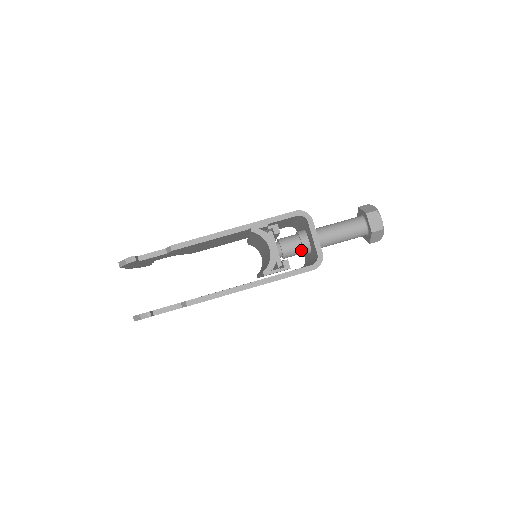
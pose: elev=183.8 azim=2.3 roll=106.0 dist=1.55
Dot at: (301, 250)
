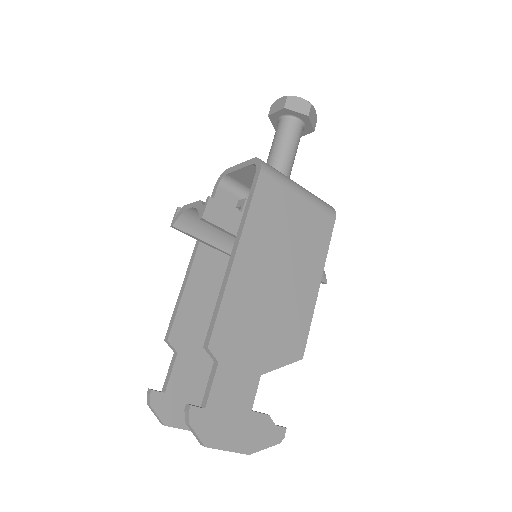
Dot at: occluded
